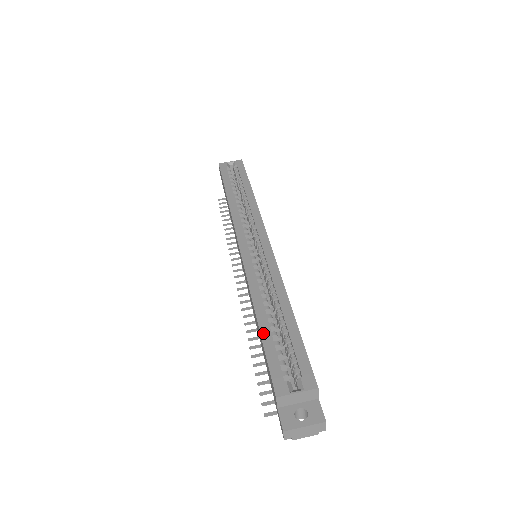
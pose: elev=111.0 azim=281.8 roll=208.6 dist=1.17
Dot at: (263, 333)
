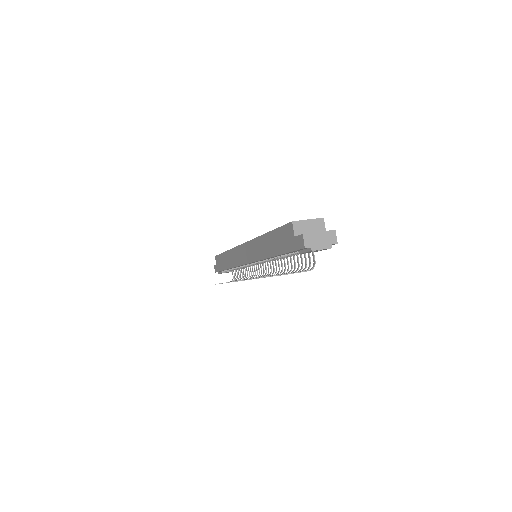
Dot at: (273, 230)
